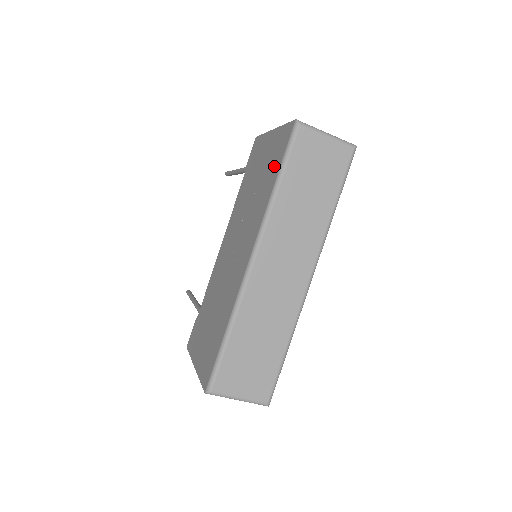
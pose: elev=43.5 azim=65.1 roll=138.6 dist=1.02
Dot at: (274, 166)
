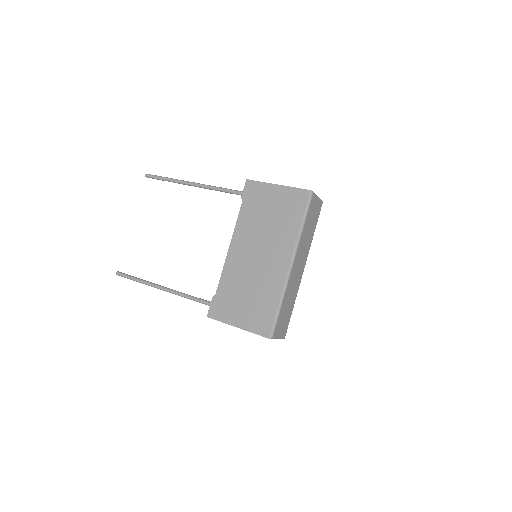
Dot at: (295, 212)
